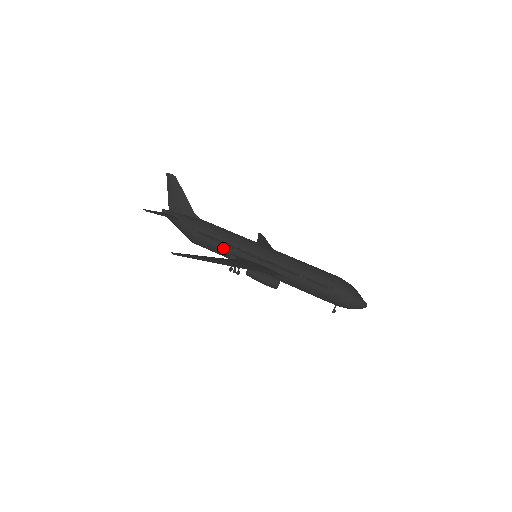
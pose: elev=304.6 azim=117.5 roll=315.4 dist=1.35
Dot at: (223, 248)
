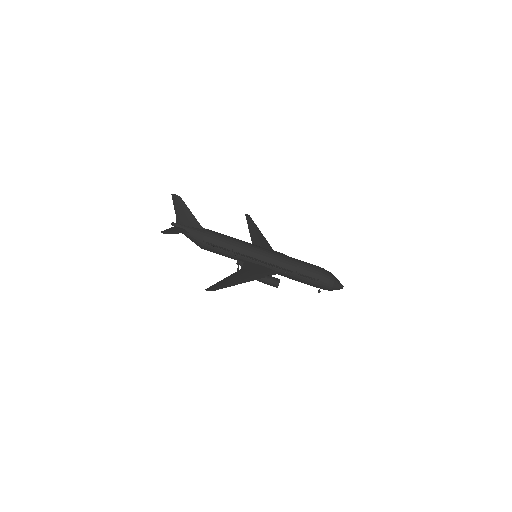
Dot at: (230, 254)
